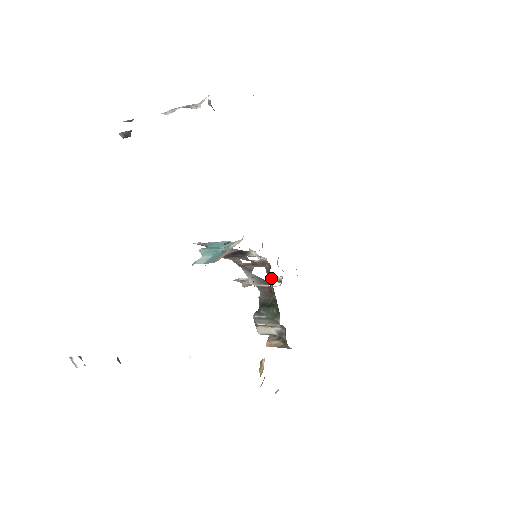
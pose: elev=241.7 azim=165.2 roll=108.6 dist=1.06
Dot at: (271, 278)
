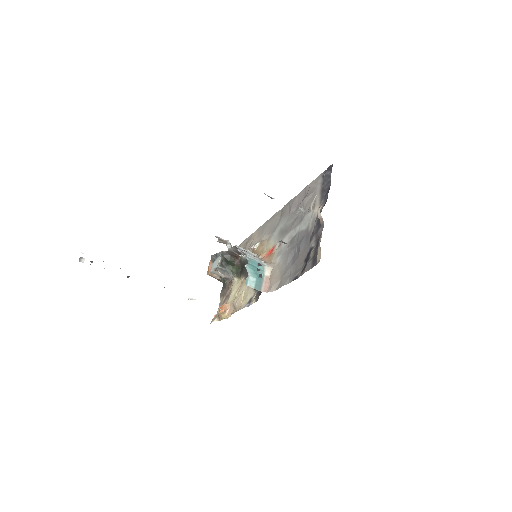
Dot at: occluded
